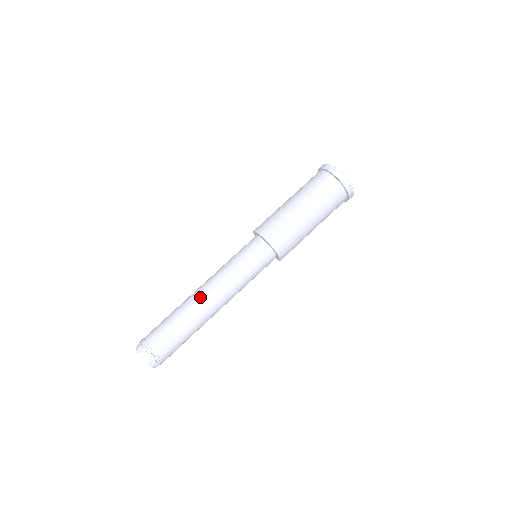
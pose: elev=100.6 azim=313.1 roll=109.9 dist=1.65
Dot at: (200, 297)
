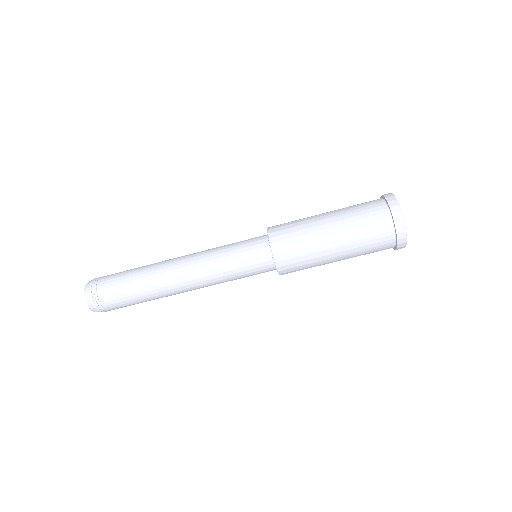
Dot at: (176, 288)
